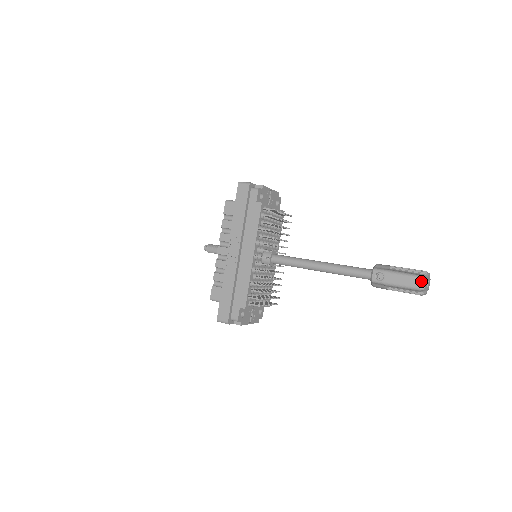
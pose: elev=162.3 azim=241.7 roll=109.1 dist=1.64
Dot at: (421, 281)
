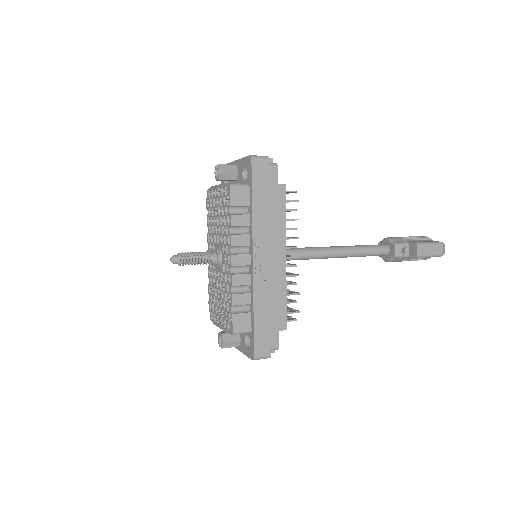
Dot at: (443, 247)
